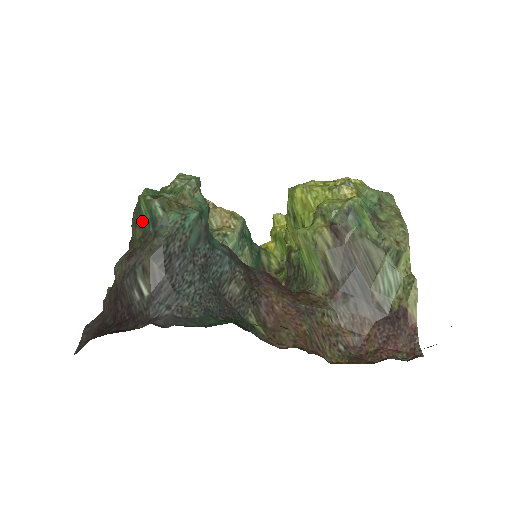
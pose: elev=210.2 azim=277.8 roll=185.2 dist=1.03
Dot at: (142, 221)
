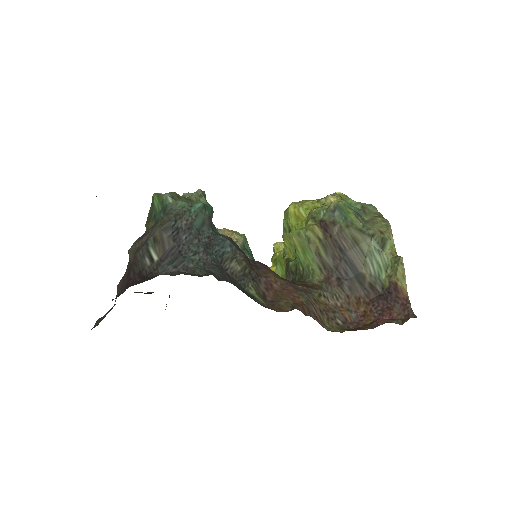
Dot at: (155, 214)
